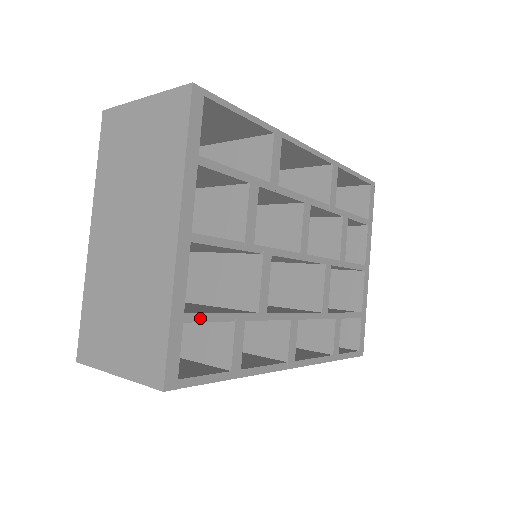
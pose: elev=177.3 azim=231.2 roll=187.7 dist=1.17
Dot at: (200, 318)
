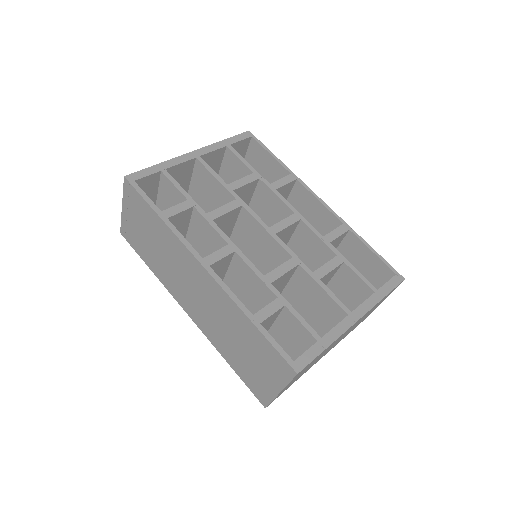
Dot at: (171, 179)
